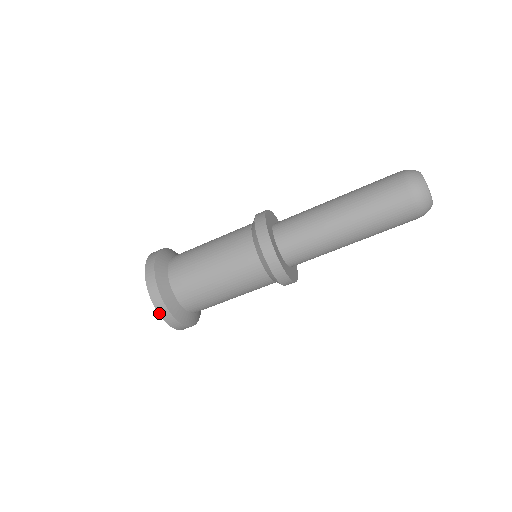
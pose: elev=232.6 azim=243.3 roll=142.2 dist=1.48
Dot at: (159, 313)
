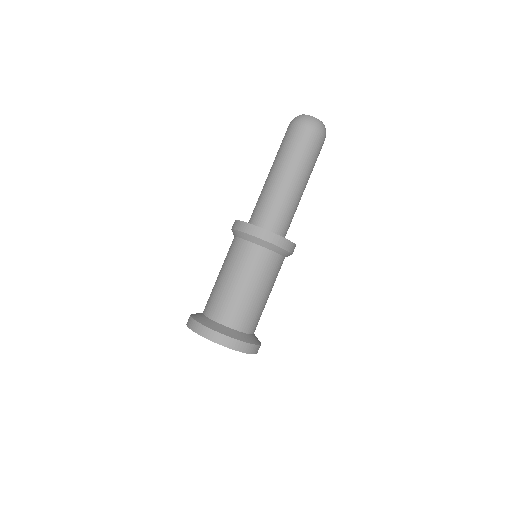
Dot at: (204, 337)
